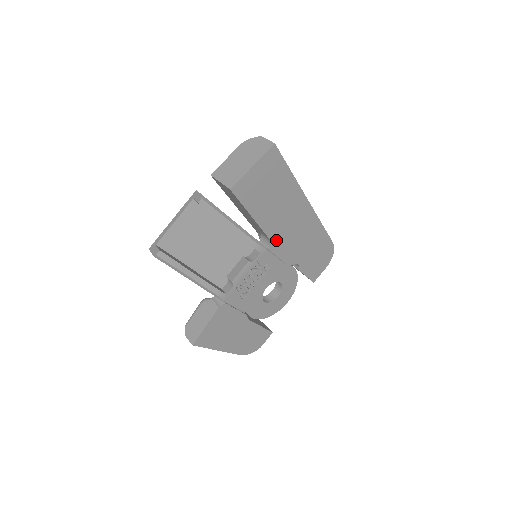
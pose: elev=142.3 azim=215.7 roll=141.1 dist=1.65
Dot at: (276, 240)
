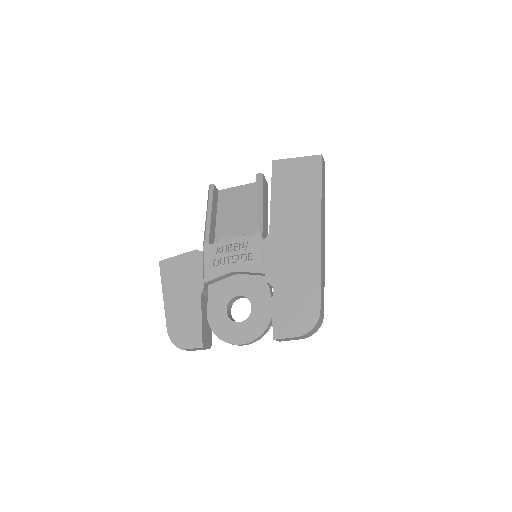
Dot at: (273, 238)
